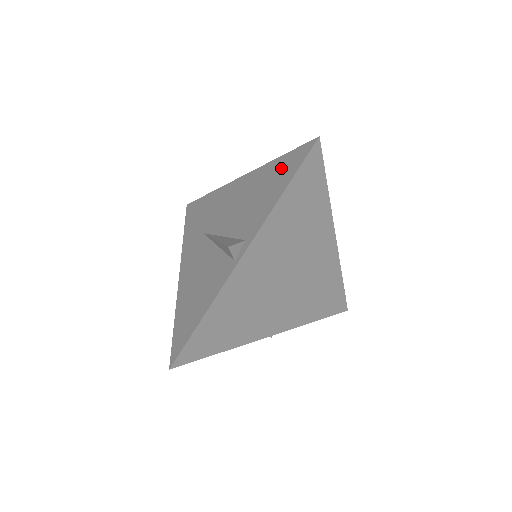
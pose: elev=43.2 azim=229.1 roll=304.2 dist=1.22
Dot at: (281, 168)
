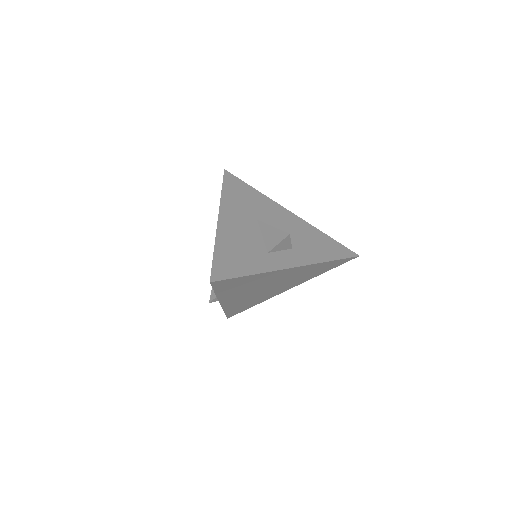
Dot at: occluded
